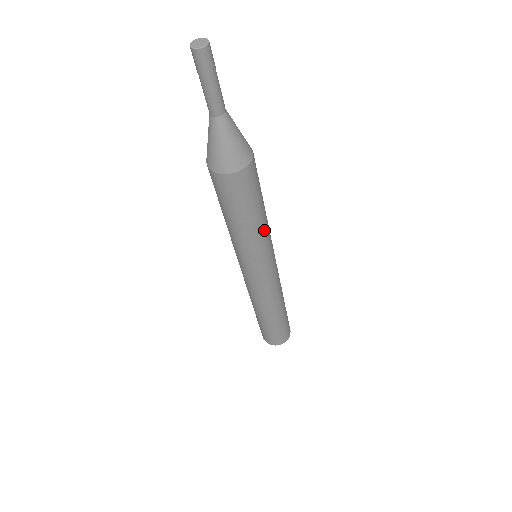
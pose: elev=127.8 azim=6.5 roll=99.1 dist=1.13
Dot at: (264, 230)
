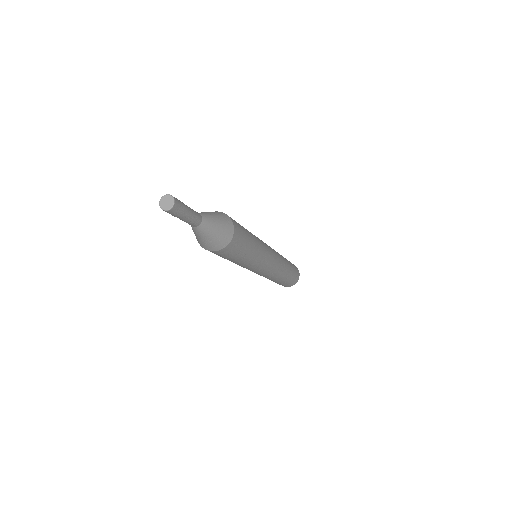
Dot at: (258, 245)
